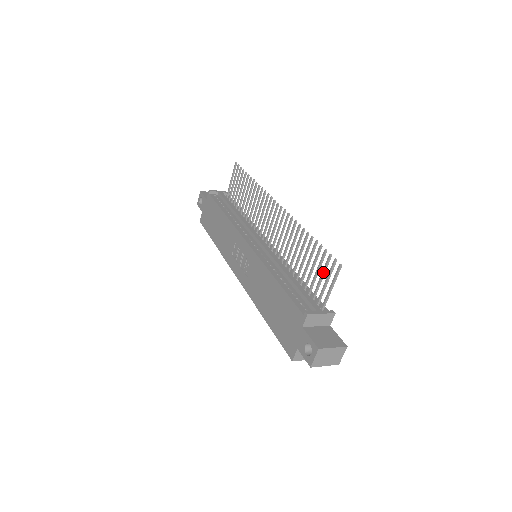
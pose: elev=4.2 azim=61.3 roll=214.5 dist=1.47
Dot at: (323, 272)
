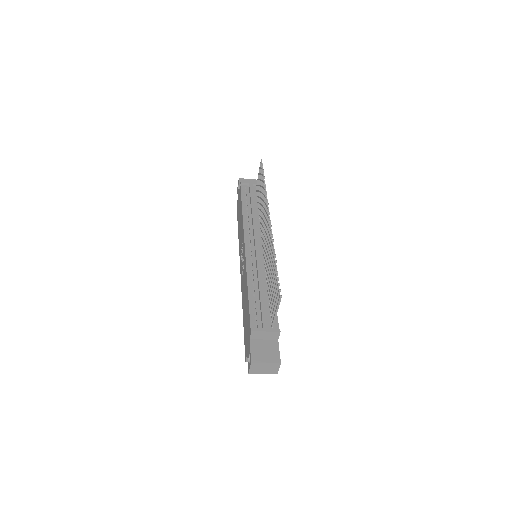
Dot at: (275, 296)
